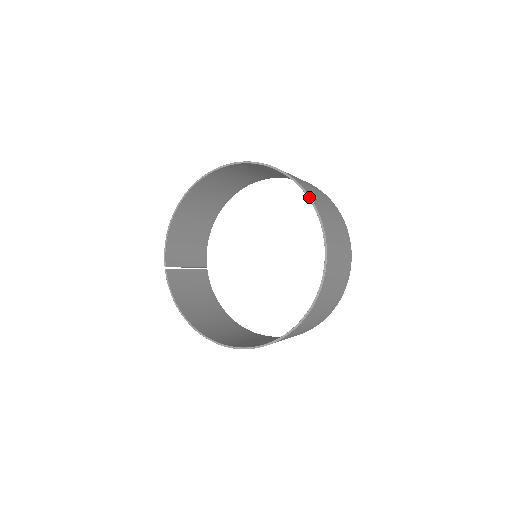
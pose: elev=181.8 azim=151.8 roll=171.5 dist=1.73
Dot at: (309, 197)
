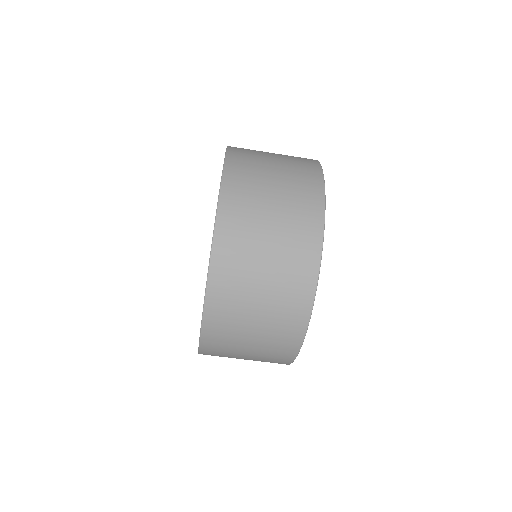
Dot at: occluded
